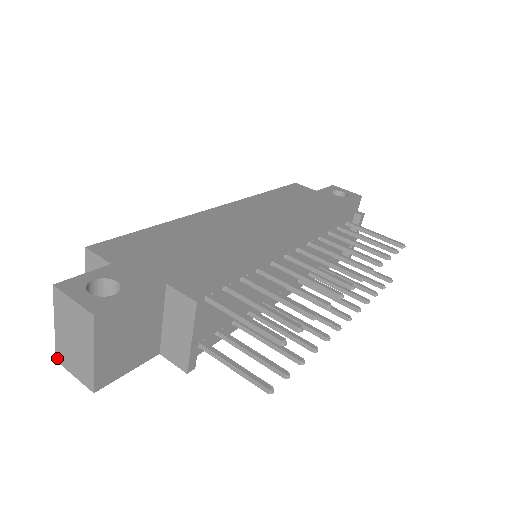
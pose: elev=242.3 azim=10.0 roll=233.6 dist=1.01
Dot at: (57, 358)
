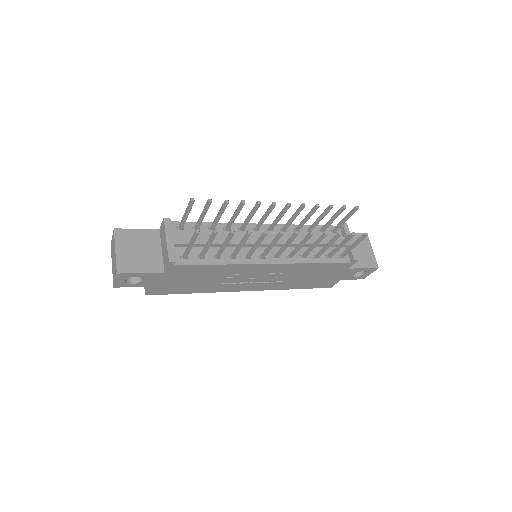
Dot at: (113, 285)
